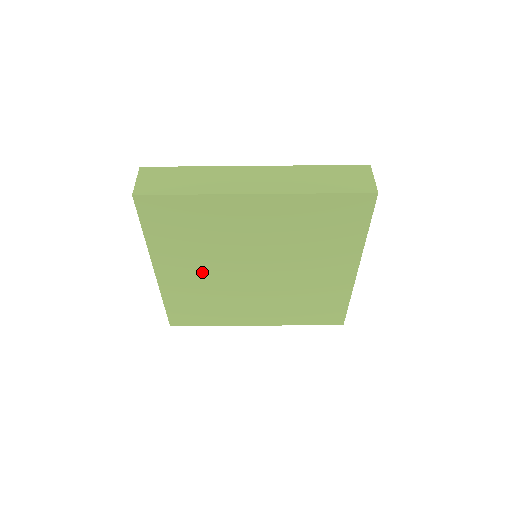
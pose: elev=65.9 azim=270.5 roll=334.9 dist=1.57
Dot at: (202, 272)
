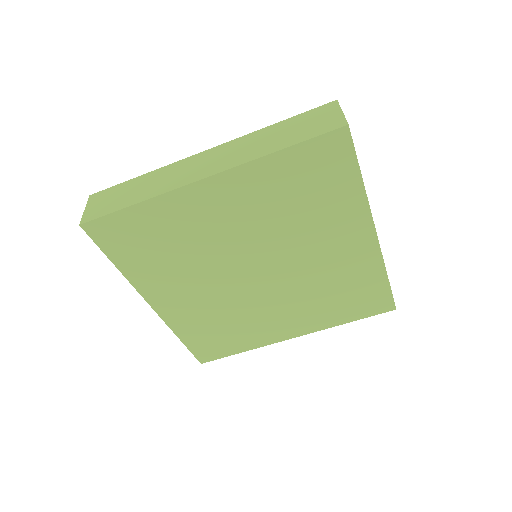
Dot at: (199, 291)
